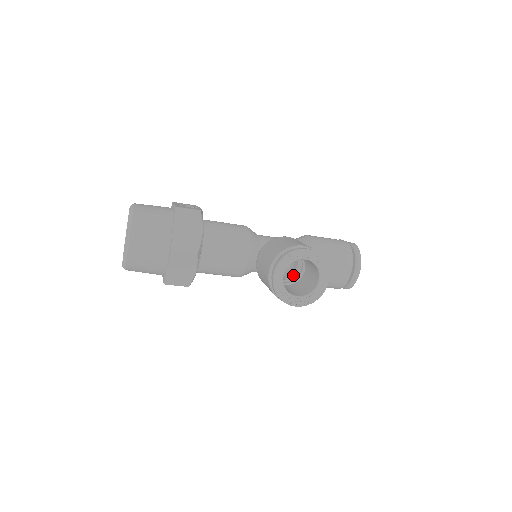
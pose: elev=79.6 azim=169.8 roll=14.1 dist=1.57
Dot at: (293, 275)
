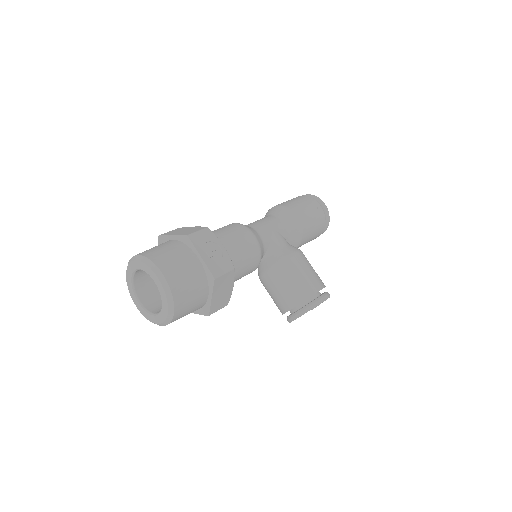
Dot at: occluded
